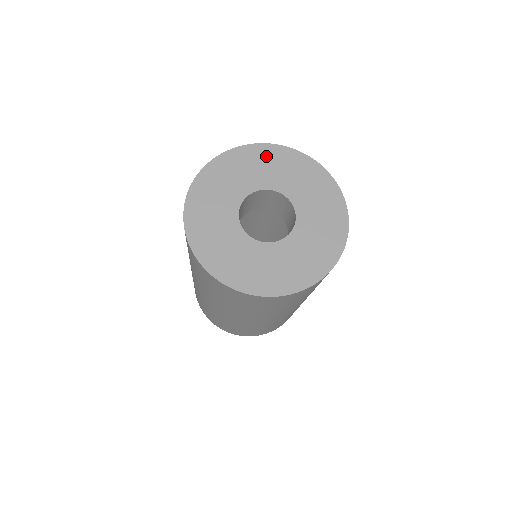
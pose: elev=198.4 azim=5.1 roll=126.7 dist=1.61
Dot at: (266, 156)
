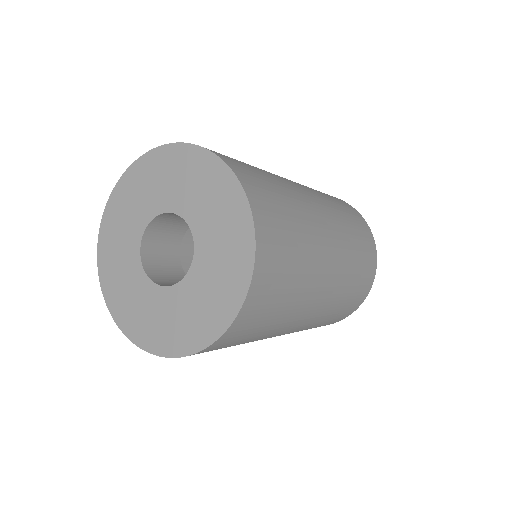
Dot at: (221, 190)
